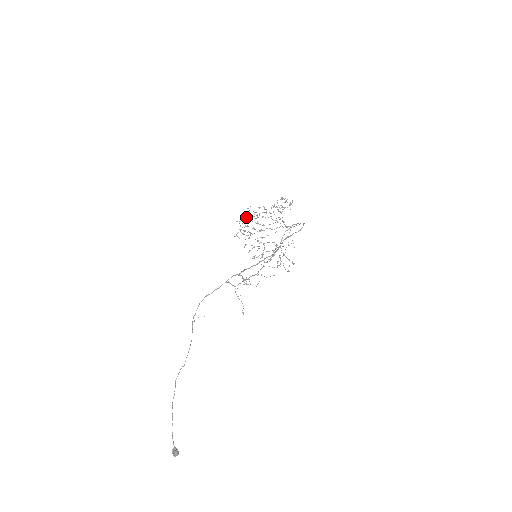
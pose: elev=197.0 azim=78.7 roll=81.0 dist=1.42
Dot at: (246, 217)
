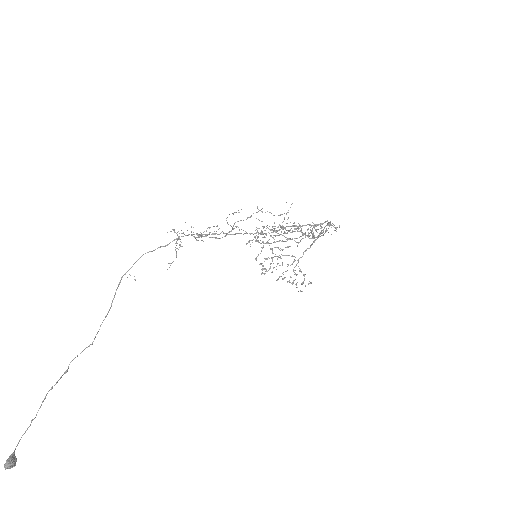
Dot at: (275, 235)
